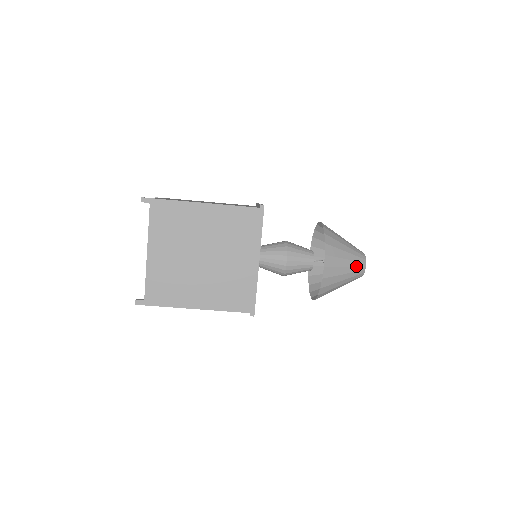
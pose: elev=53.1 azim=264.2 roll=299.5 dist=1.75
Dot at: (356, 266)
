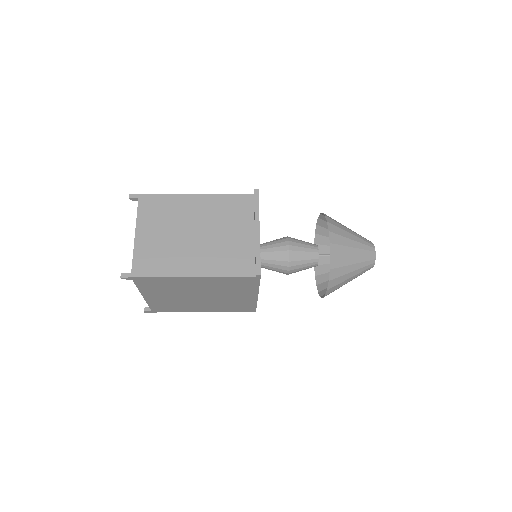
Dot at: (362, 273)
